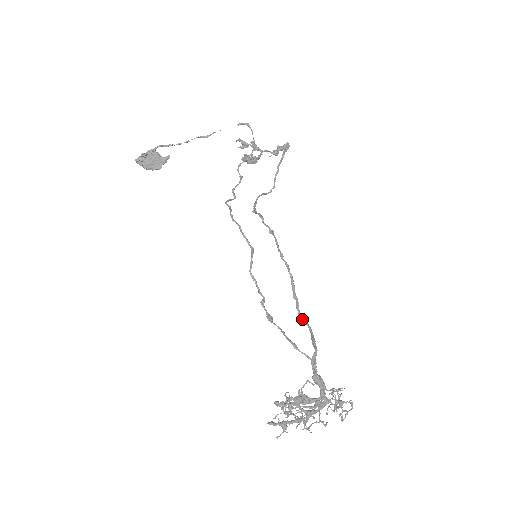
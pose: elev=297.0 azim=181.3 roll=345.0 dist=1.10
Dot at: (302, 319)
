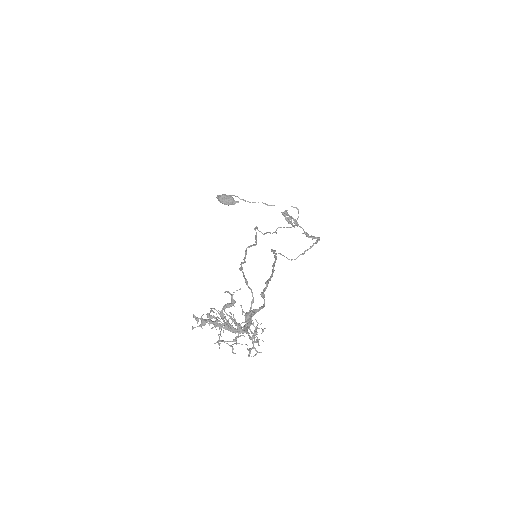
Dot at: (263, 294)
